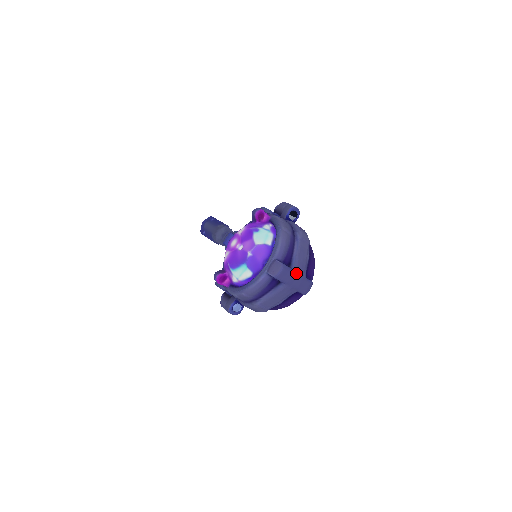
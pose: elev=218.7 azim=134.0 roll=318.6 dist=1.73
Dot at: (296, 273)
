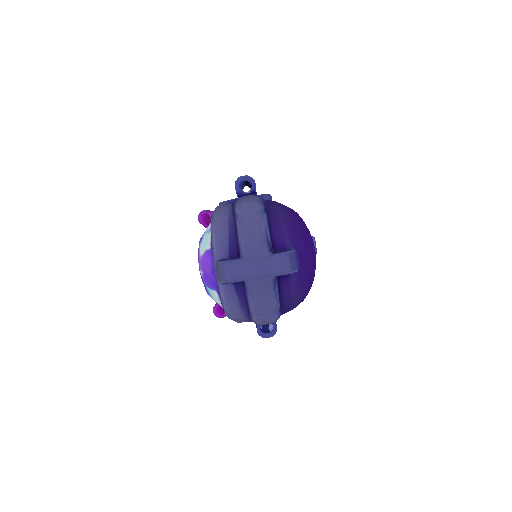
Dot at: (249, 259)
